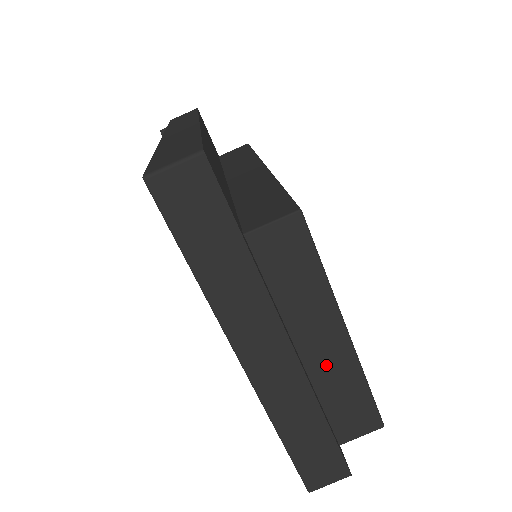
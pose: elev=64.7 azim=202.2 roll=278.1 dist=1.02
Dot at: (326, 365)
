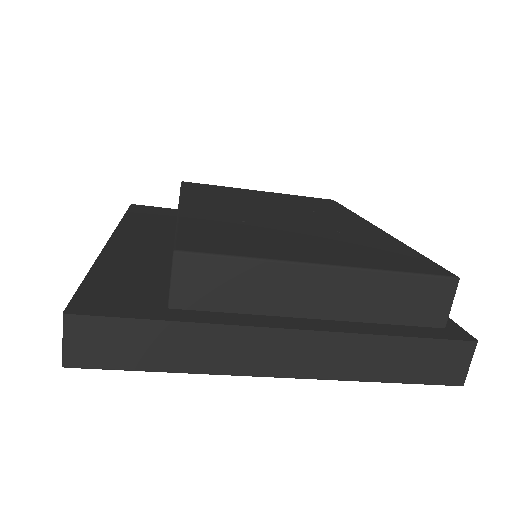
Dot at: (346, 300)
